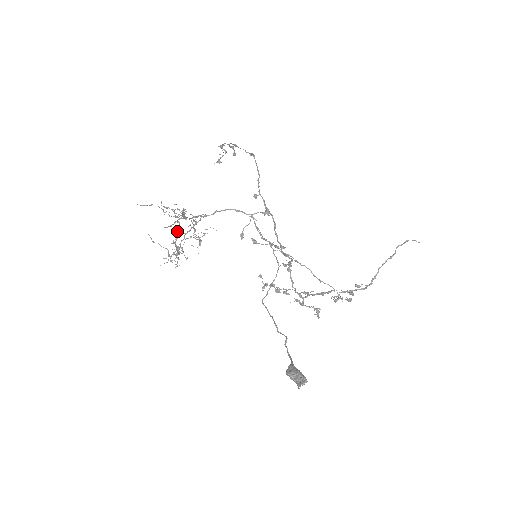
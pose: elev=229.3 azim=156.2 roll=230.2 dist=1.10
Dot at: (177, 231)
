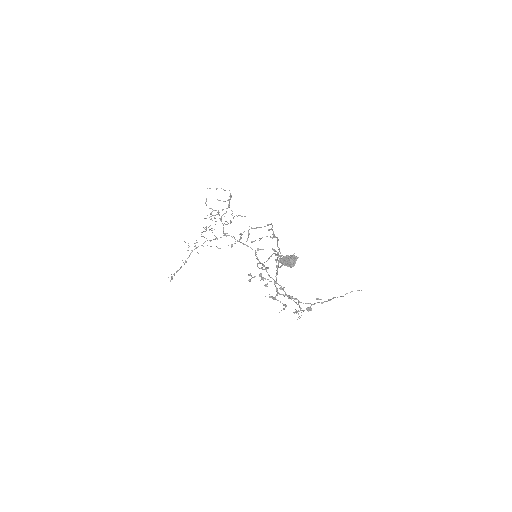
Dot at: (231, 196)
